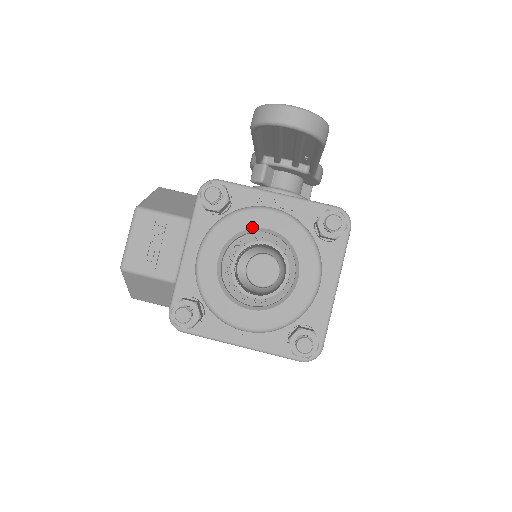
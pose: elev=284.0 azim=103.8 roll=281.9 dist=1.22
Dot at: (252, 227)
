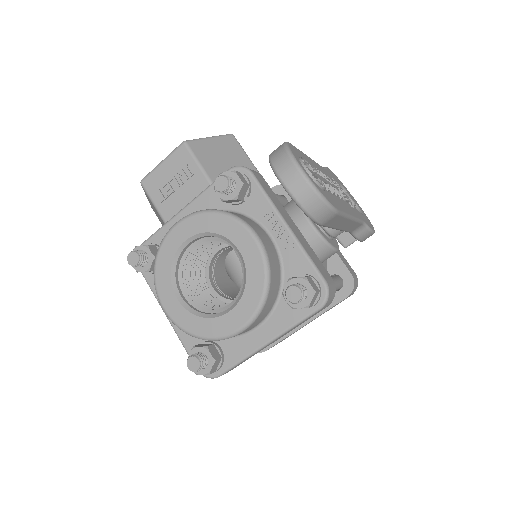
Dot at: (229, 238)
